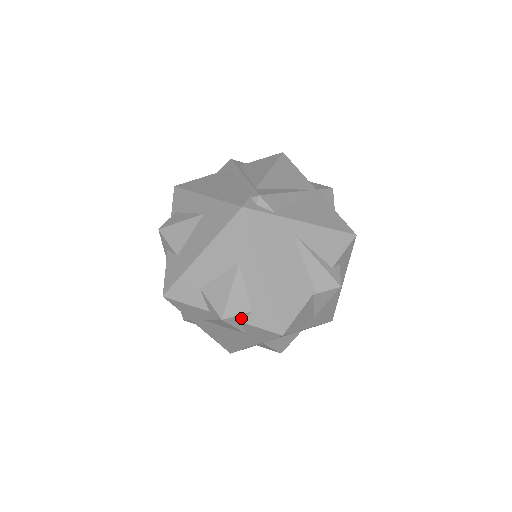
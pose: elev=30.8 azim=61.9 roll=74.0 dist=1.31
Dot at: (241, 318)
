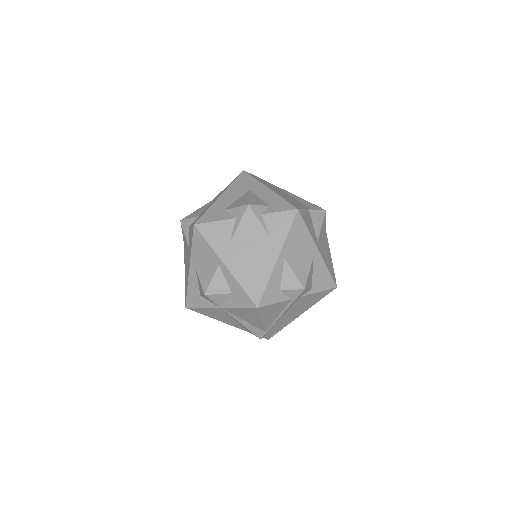
Dot at: (262, 211)
